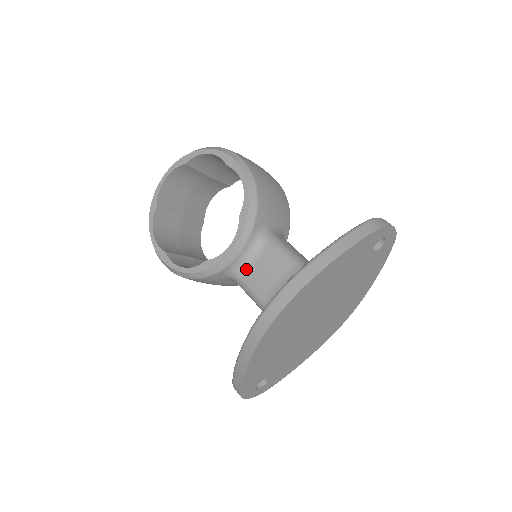
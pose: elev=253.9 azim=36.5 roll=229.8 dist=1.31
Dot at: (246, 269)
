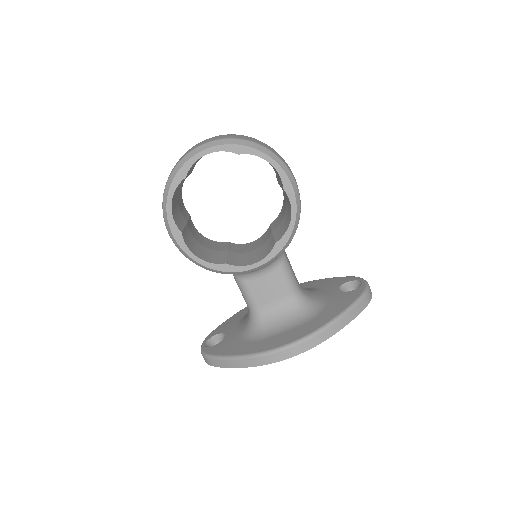
Dot at: (253, 277)
